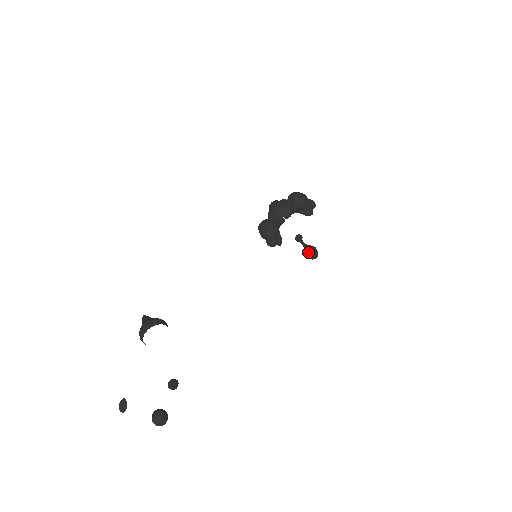
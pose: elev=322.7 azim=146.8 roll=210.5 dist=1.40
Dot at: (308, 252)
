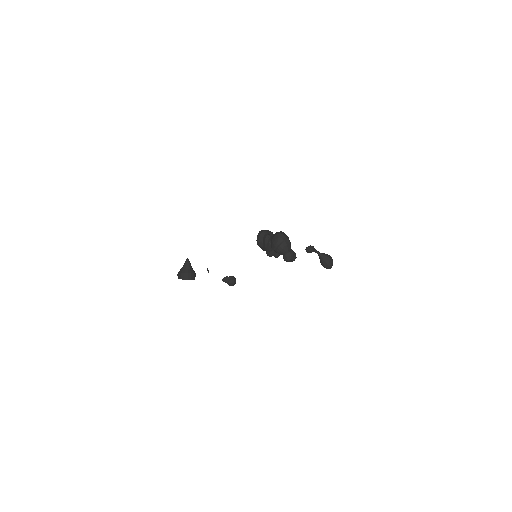
Dot at: (320, 262)
